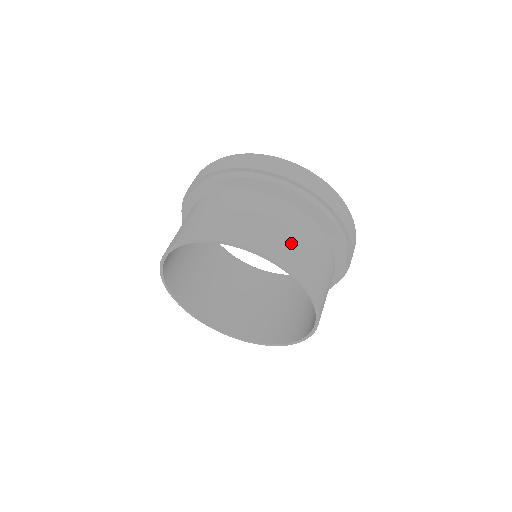
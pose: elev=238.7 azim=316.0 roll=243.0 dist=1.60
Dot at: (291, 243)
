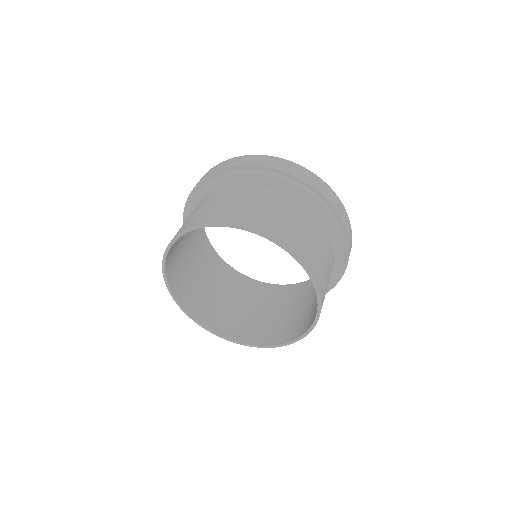
Dot at: (268, 215)
